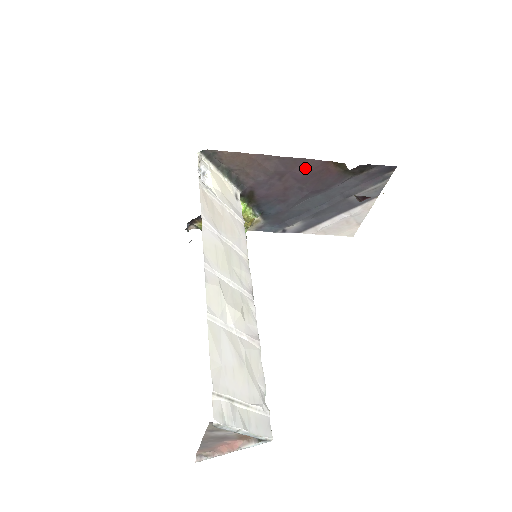
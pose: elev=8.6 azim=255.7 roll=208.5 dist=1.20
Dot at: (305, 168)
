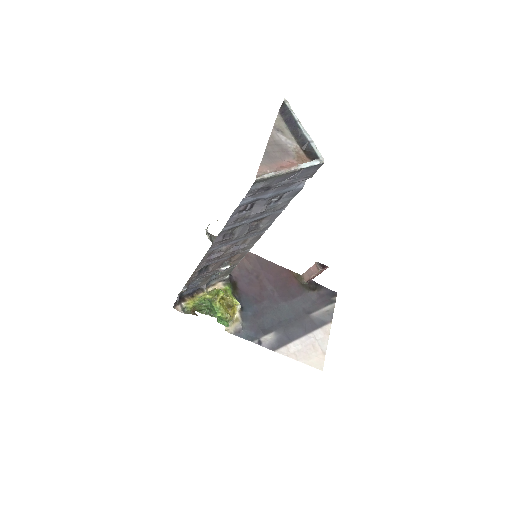
Dot at: (275, 272)
